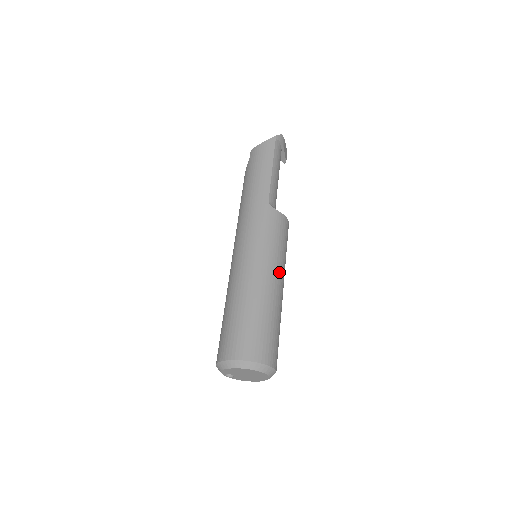
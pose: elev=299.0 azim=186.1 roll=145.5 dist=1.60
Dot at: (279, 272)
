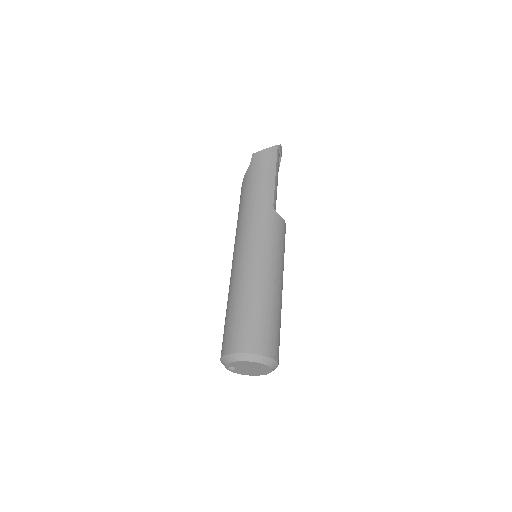
Dot at: (282, 274)
